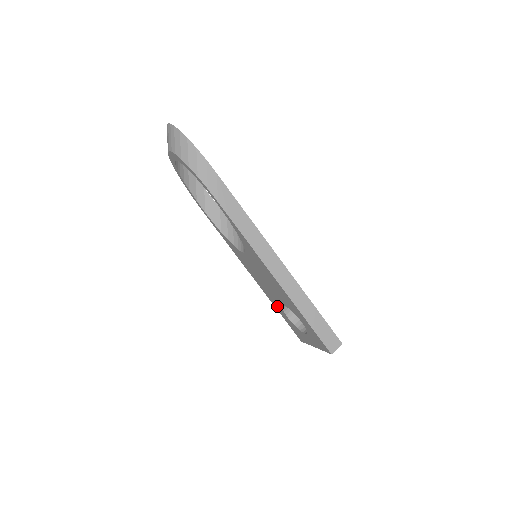
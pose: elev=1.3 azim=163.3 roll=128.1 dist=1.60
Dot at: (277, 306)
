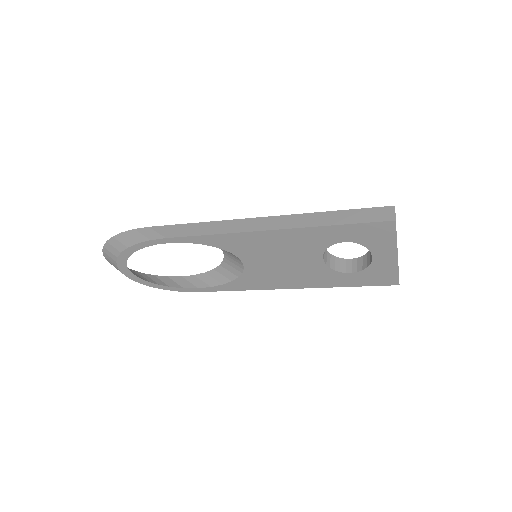
Dot at: (333, 279)
